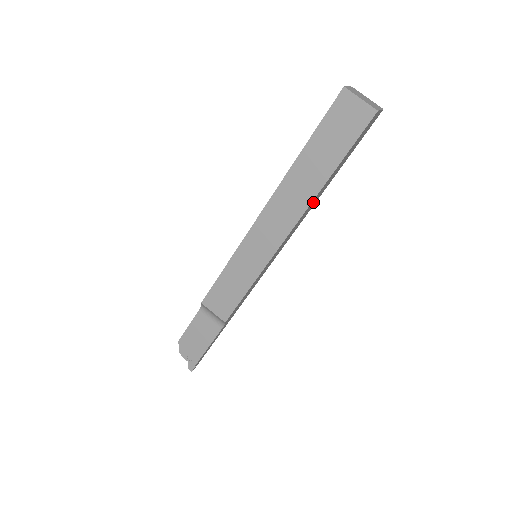
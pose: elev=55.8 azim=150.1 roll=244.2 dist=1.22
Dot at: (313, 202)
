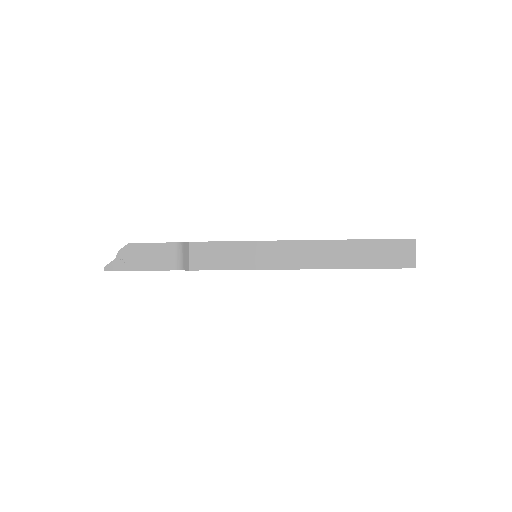
Dot at: occluded
